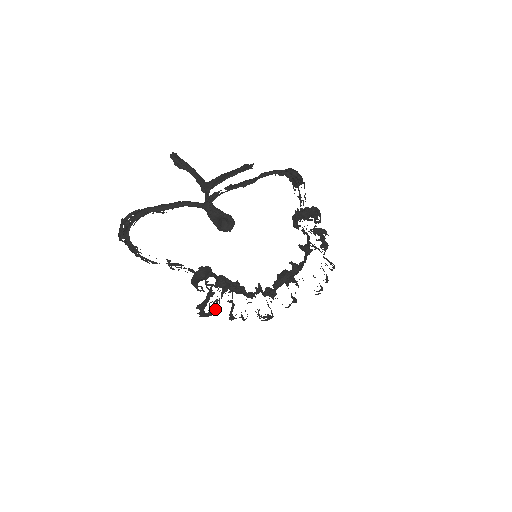
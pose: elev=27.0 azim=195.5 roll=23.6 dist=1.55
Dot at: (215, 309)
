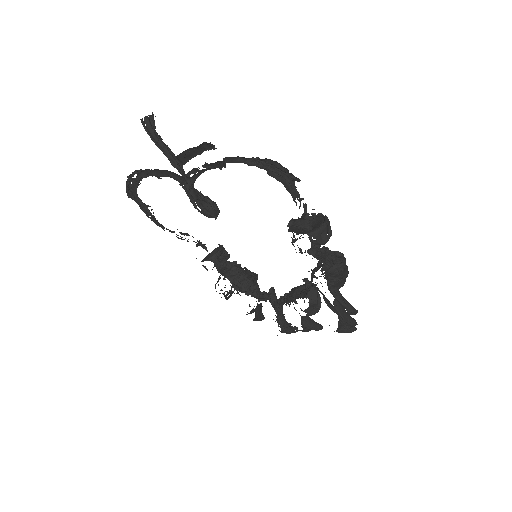
Dot at: occluded
